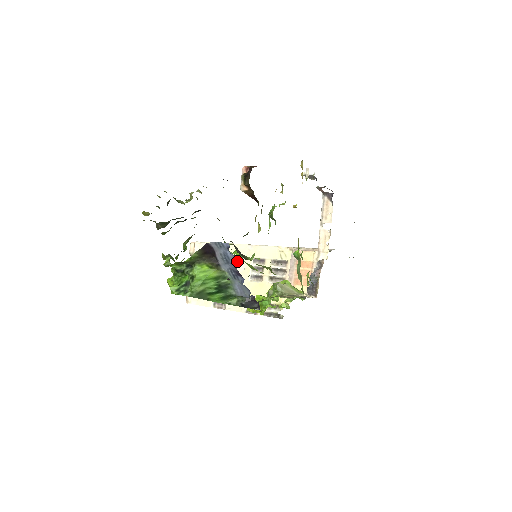
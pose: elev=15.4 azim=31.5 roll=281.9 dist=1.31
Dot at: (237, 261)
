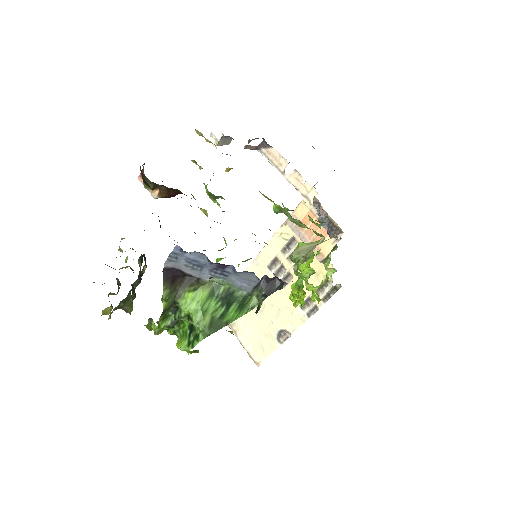
Dot at: occluded
